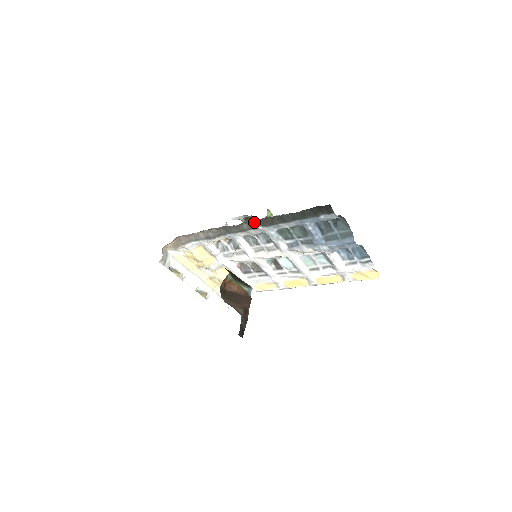
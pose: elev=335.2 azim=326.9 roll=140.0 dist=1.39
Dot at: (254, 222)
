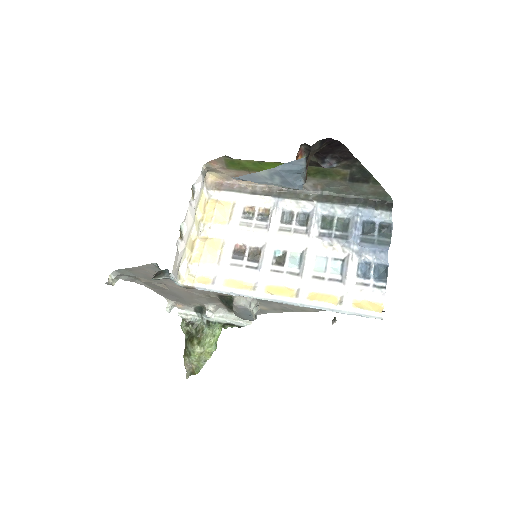
Dot at: (313, 196)
